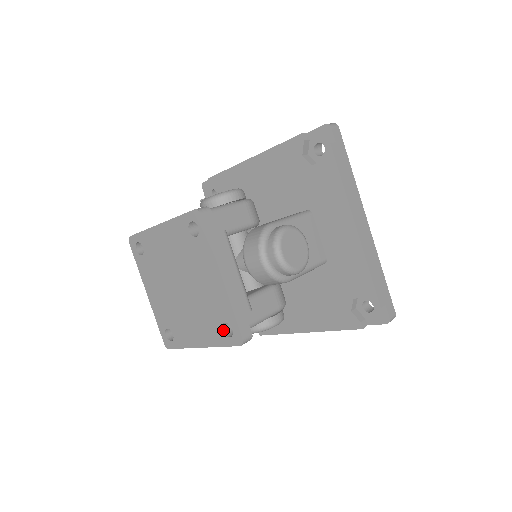
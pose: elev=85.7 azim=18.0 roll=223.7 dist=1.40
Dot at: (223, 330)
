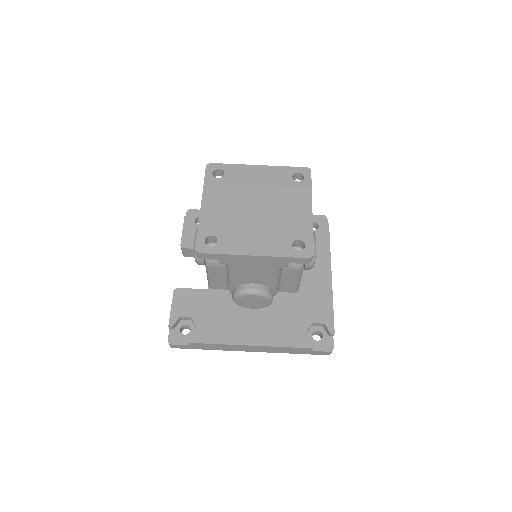
Dot at: (292, 245)
